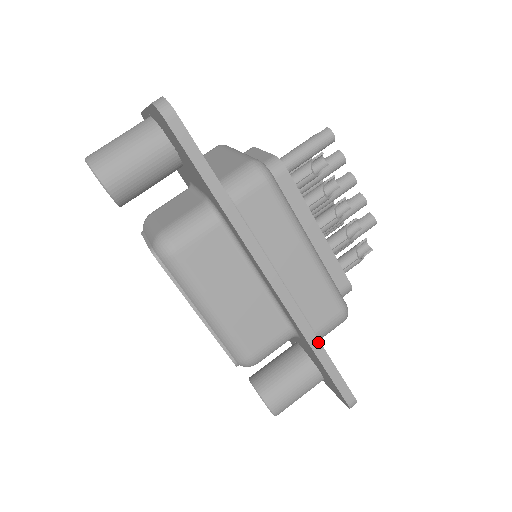
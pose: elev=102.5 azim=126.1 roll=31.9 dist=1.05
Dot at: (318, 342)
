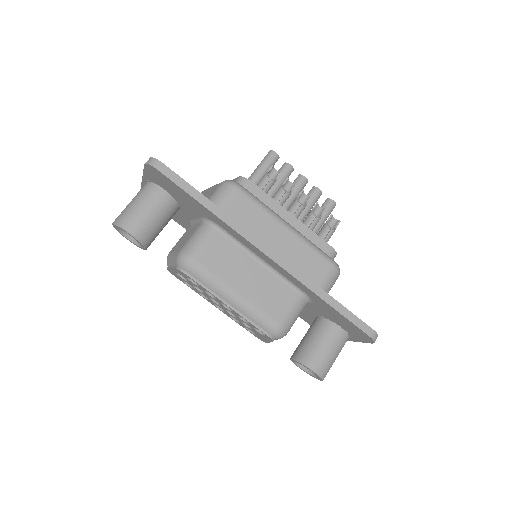
Dot at: (323, 291)
